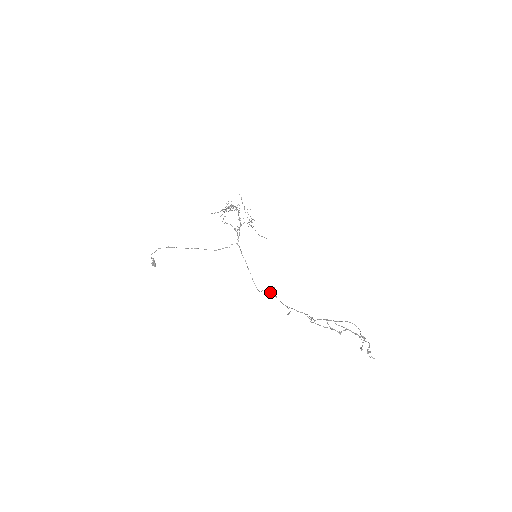
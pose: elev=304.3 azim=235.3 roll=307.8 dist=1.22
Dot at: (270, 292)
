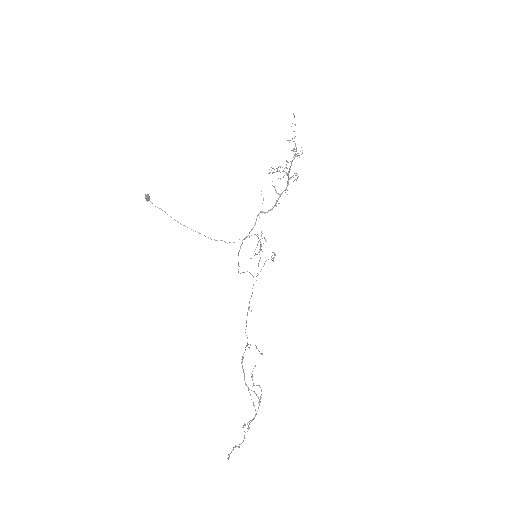
Dot at: (253, 277)
